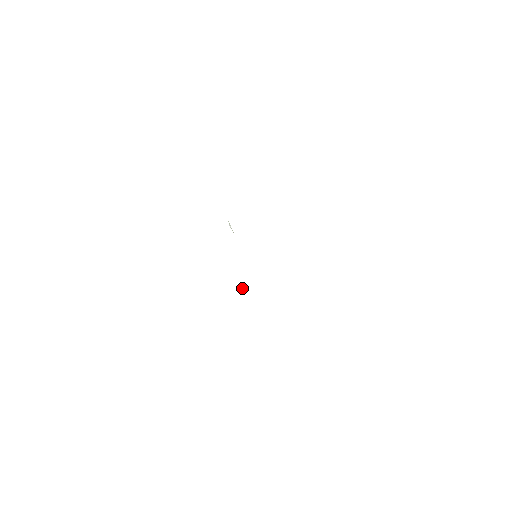
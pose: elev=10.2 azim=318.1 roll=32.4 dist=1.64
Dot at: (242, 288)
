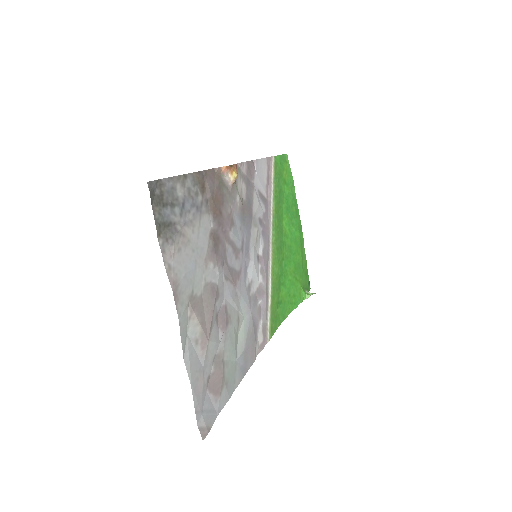
Dot at: (311, 293)
